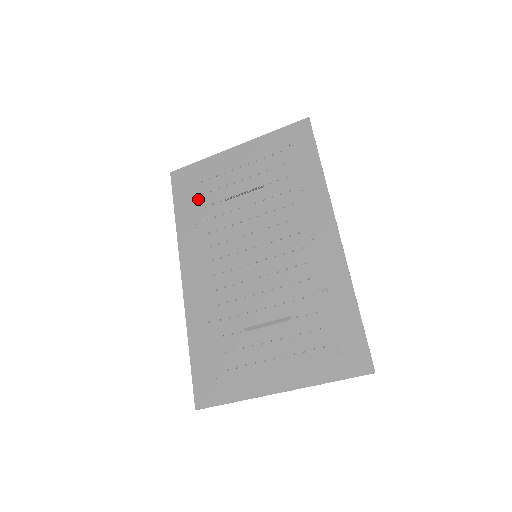
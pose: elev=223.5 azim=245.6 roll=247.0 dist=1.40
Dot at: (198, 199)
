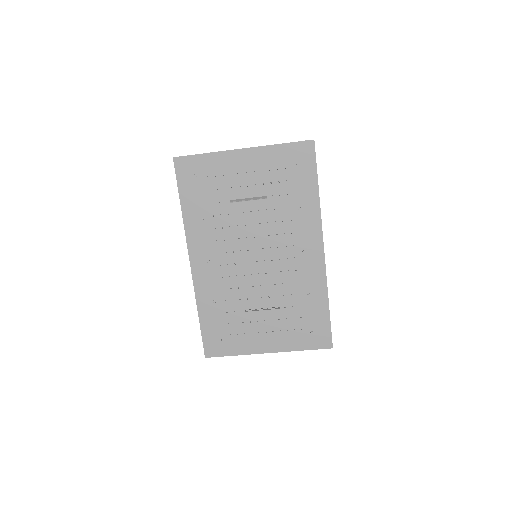
Dot at: (204, 194)
